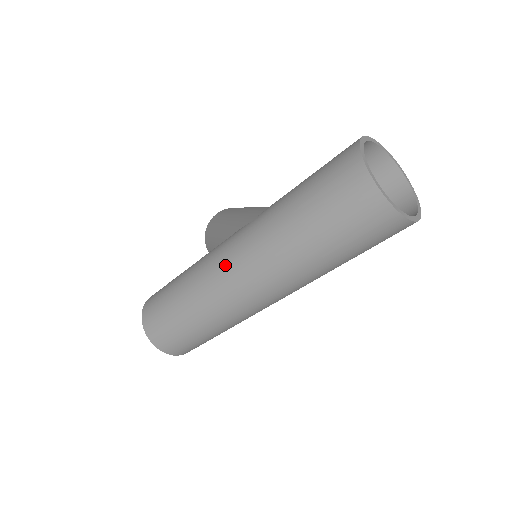
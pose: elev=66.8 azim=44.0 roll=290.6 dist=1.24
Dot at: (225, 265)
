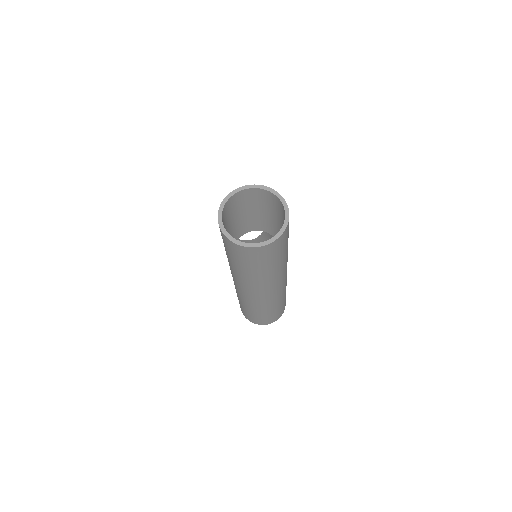
Dot at: (242, 292)
